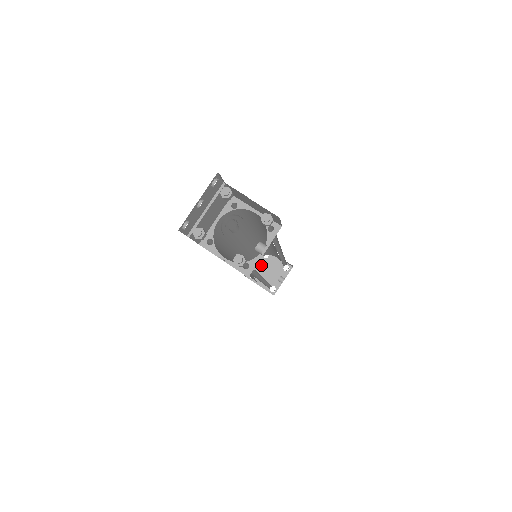
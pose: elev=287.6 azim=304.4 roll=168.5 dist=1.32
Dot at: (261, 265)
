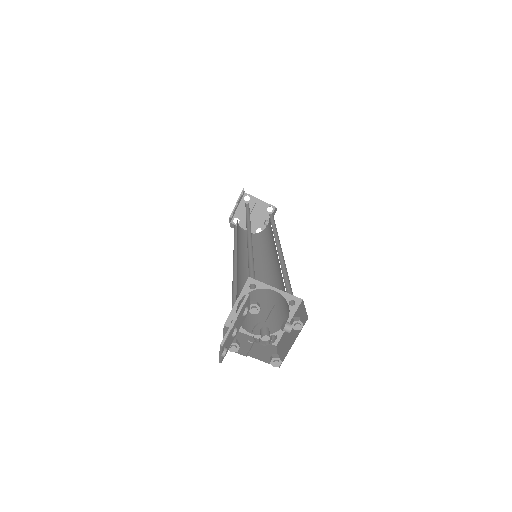
Dot at: (243, 209)
